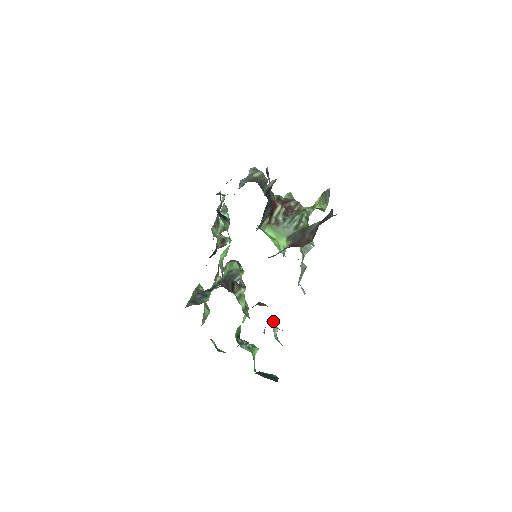
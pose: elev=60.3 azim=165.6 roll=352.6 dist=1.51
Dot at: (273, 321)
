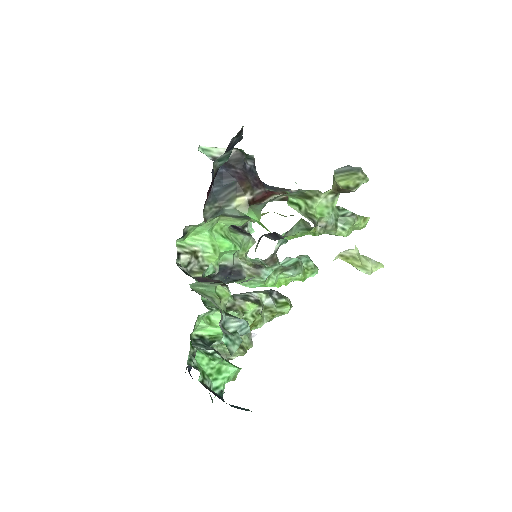
Dot at: (211, 295)
